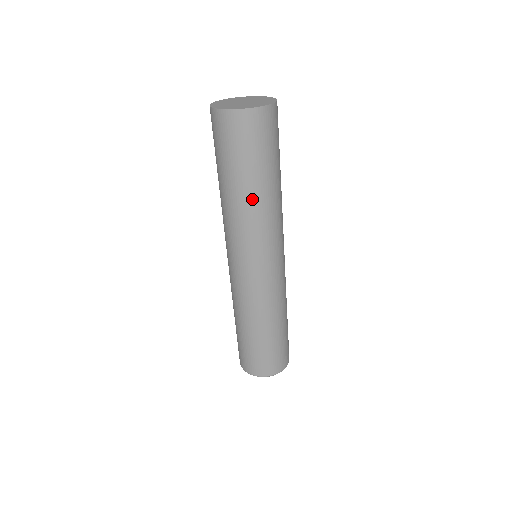
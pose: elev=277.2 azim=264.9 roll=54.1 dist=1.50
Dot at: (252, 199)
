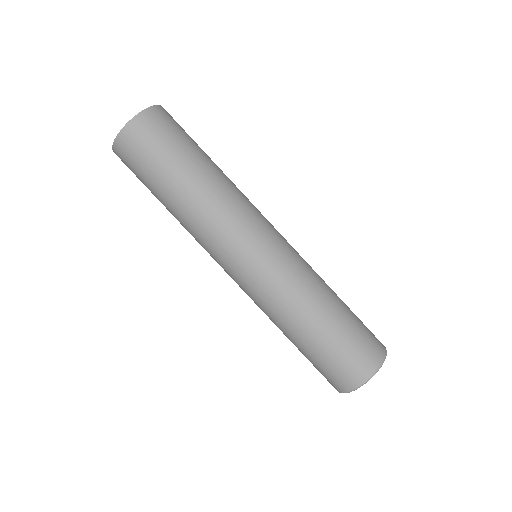
Dot at: (202, 185)
